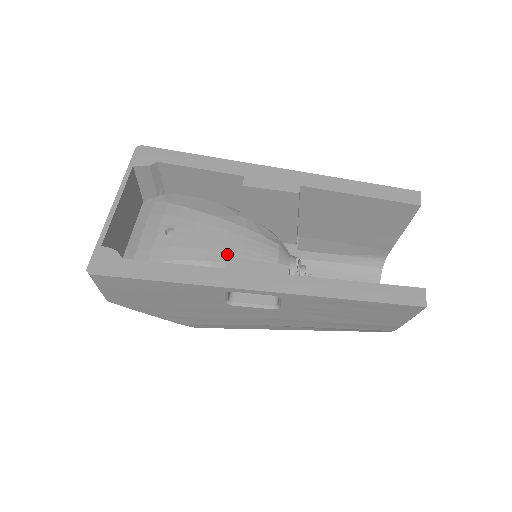
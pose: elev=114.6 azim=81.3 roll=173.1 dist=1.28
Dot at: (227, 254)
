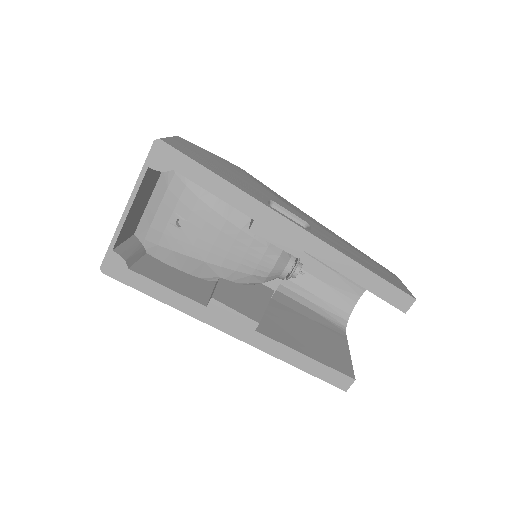
Dot at: (226, 260)
